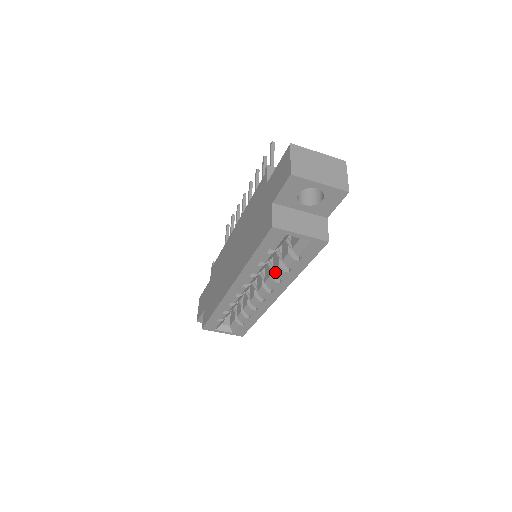
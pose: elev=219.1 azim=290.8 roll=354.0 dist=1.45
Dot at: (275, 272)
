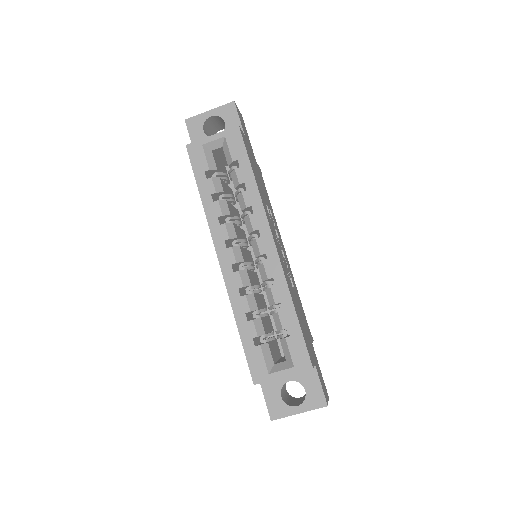
Dot at: (241, 207)
